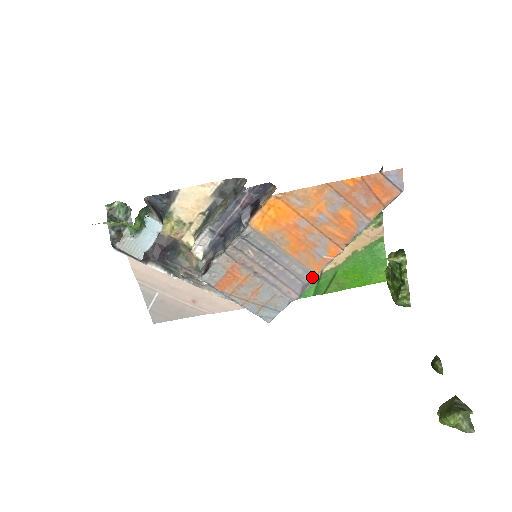
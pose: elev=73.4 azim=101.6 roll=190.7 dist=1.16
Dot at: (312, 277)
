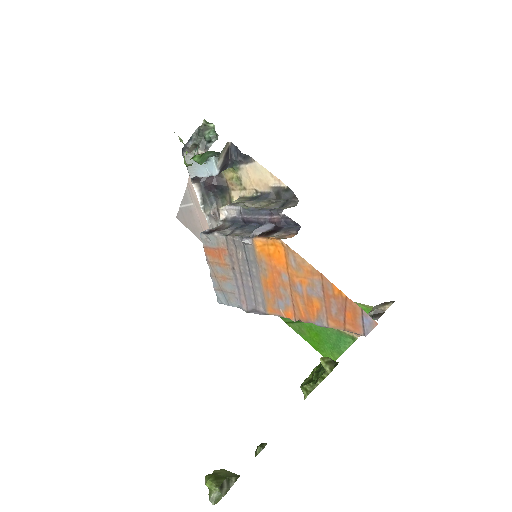
Dot at: (264, 311)
